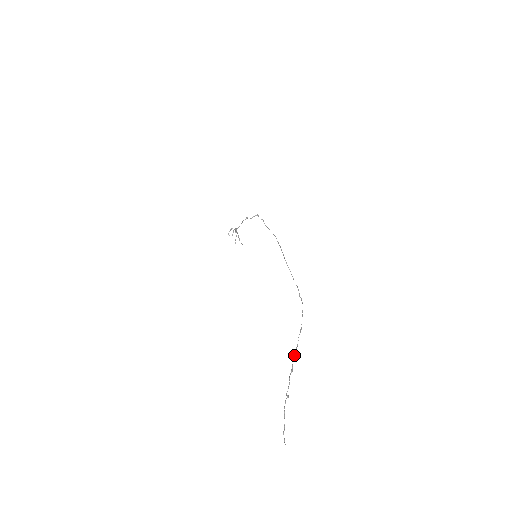
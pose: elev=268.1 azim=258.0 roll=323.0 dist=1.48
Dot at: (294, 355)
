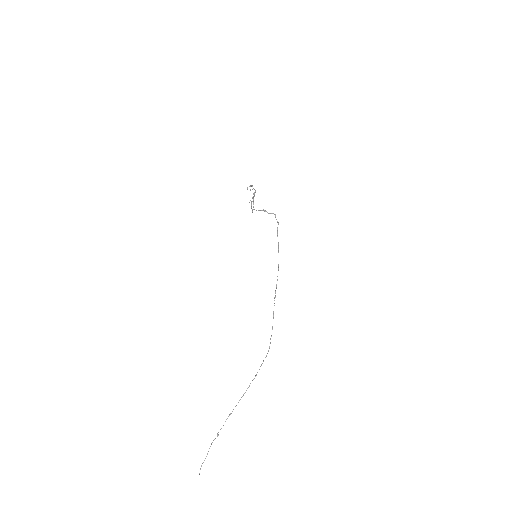
Dot at: occluded
